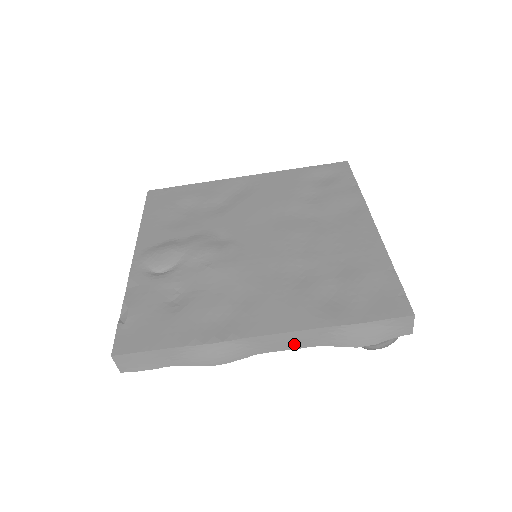
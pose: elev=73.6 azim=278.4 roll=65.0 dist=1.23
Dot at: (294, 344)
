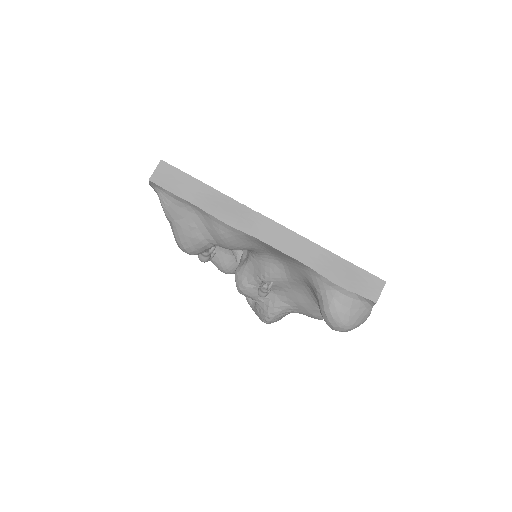
Dot at: (289, 248)
